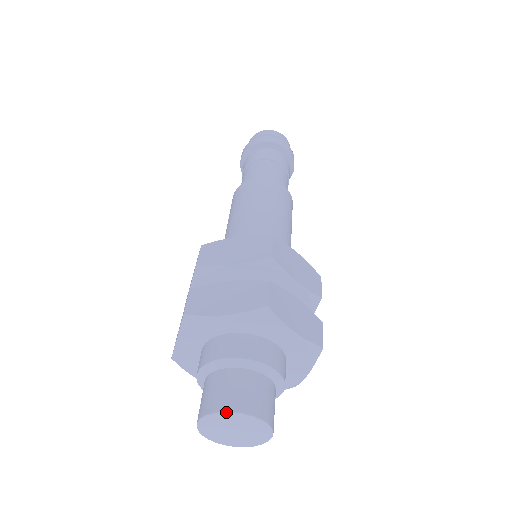
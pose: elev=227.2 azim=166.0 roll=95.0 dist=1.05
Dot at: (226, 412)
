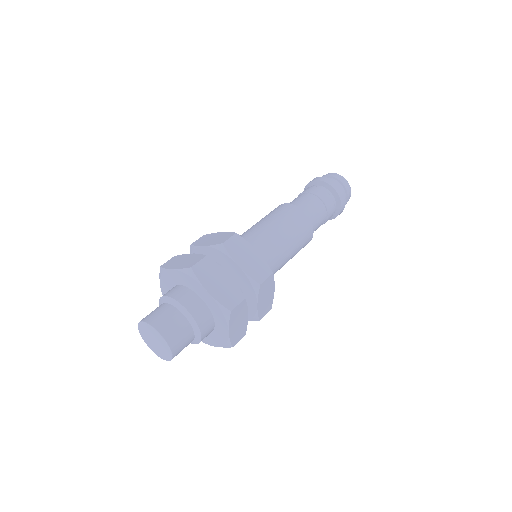
Dot at: (161, 335)
